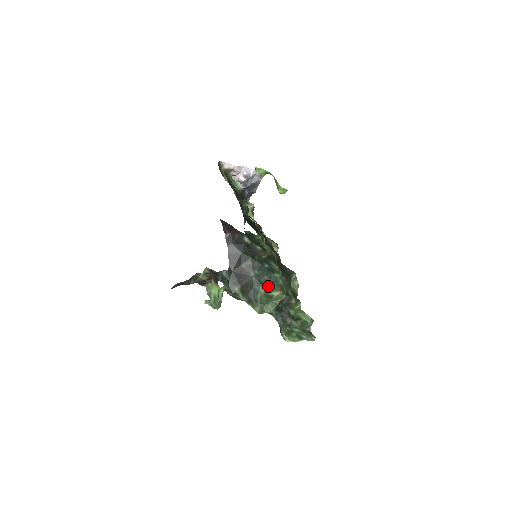
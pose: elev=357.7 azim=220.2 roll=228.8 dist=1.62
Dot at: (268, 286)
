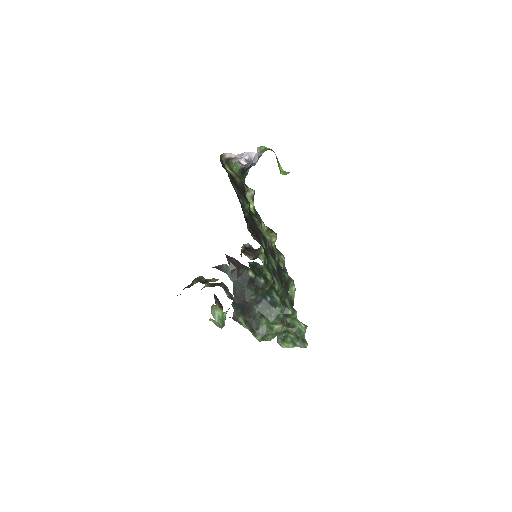
Dot at: (270, 320)
